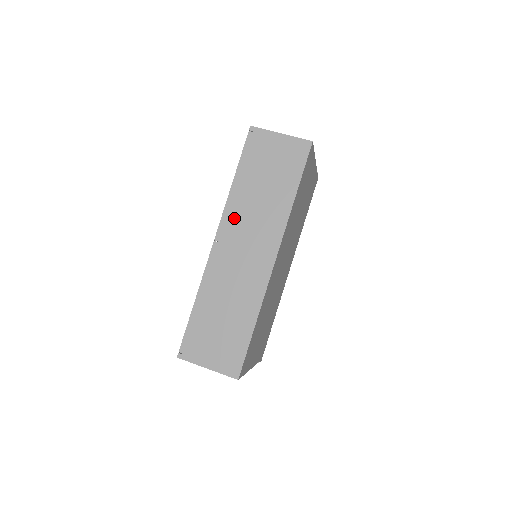
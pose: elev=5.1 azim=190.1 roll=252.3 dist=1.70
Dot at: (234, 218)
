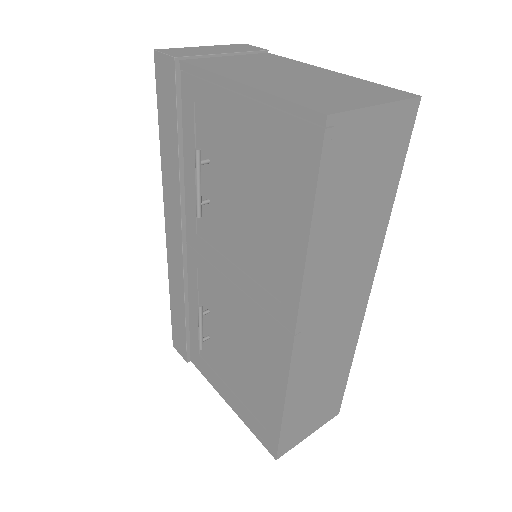
Dot at: (318, 289)
